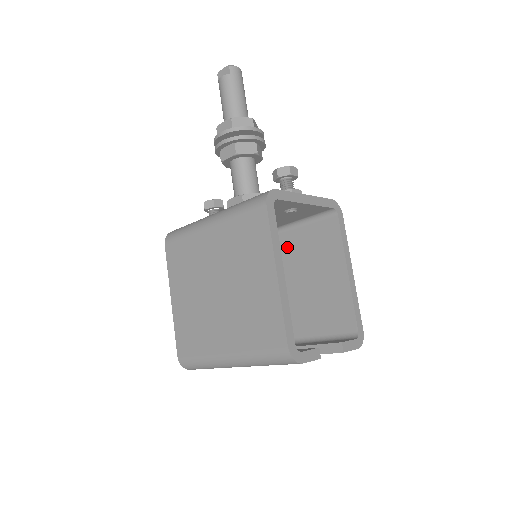
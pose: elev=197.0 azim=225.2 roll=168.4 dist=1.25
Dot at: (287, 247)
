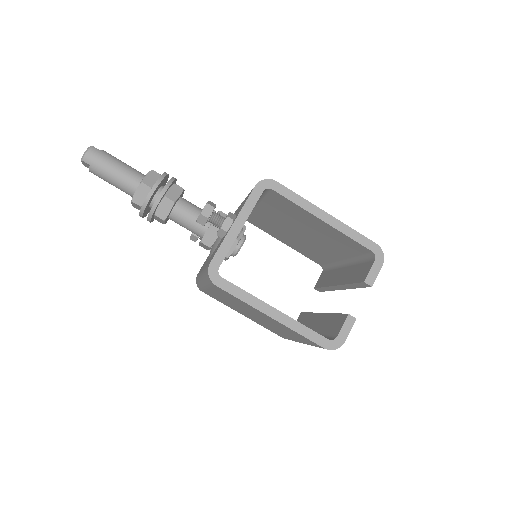
Dot at: (270, 214)
